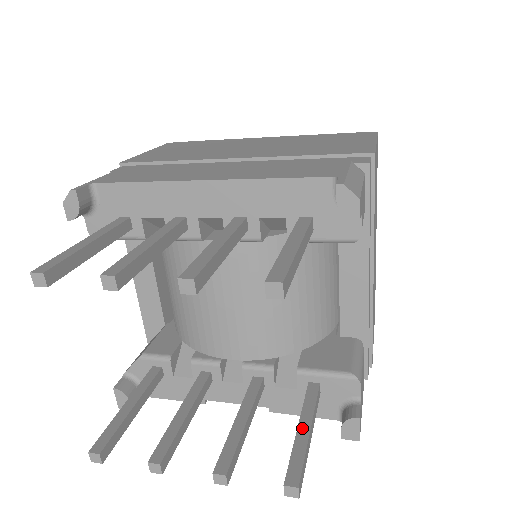
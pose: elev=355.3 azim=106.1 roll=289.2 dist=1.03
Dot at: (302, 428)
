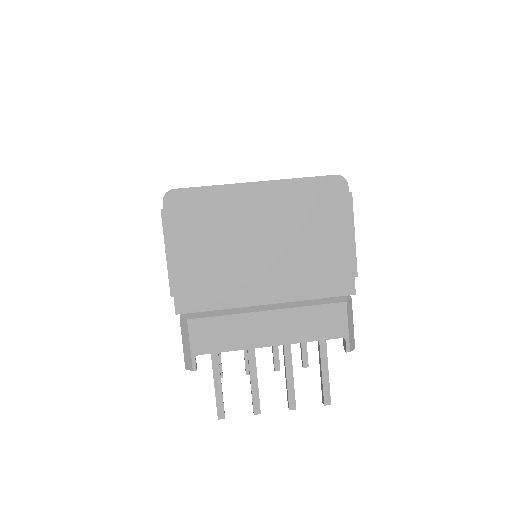
Dot at: occluded
